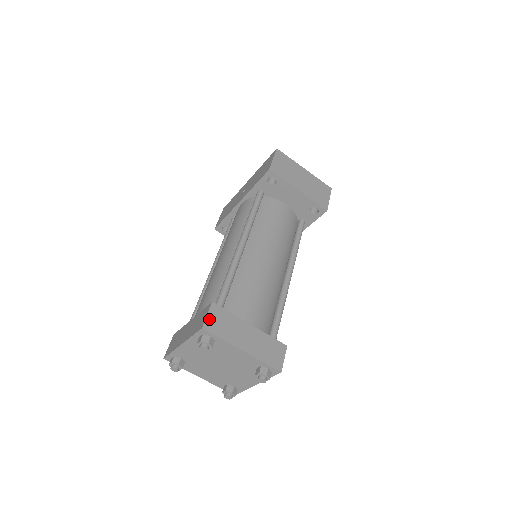
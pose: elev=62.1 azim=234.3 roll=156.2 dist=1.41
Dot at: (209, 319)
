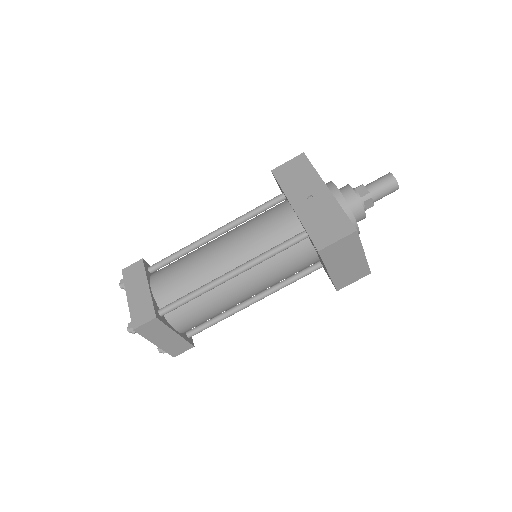
Dot at: (144, 326)
